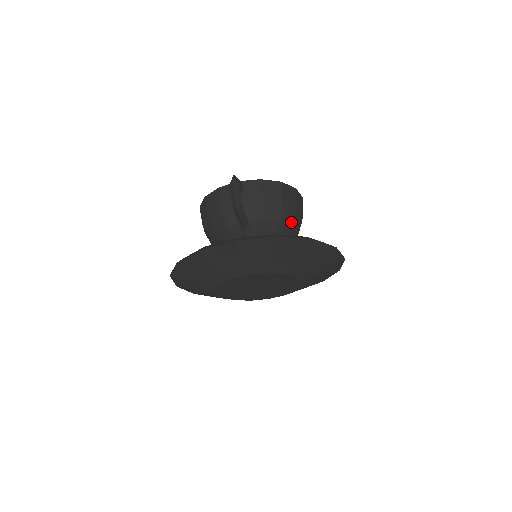
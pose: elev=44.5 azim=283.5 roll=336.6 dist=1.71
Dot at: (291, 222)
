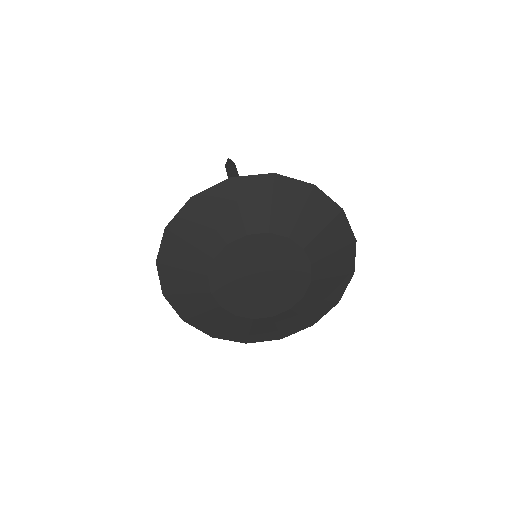
Dot at: occluded
